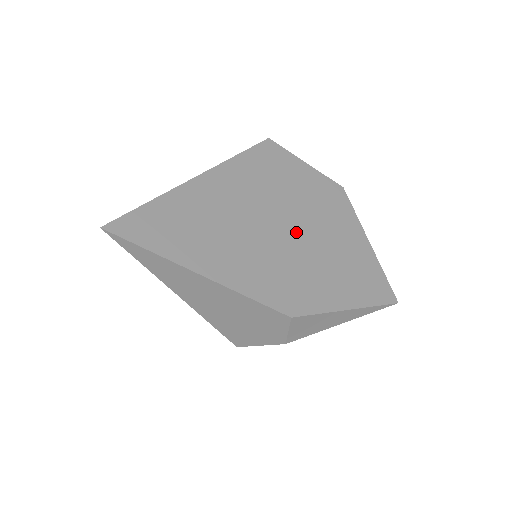
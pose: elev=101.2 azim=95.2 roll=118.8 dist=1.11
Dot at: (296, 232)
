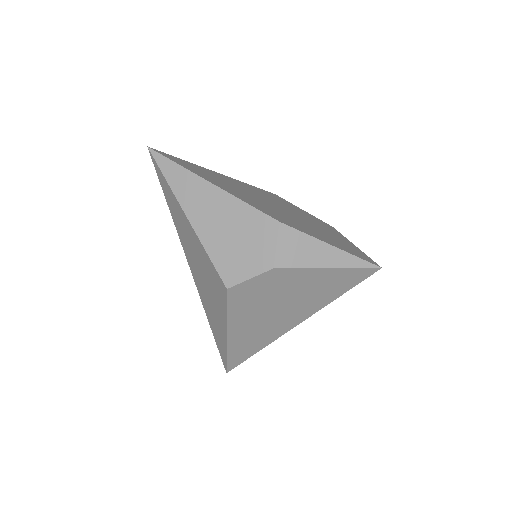
Dot at: (290, 213)
